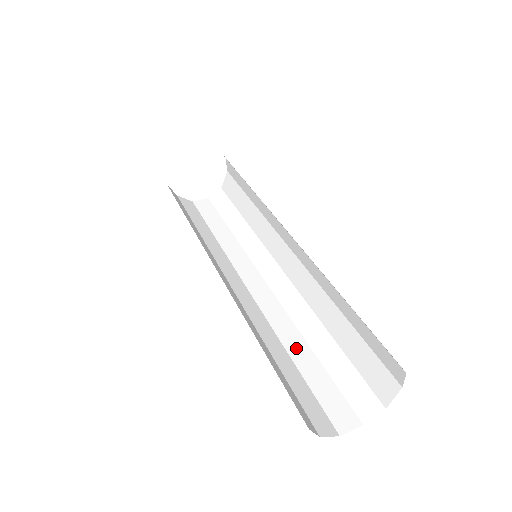
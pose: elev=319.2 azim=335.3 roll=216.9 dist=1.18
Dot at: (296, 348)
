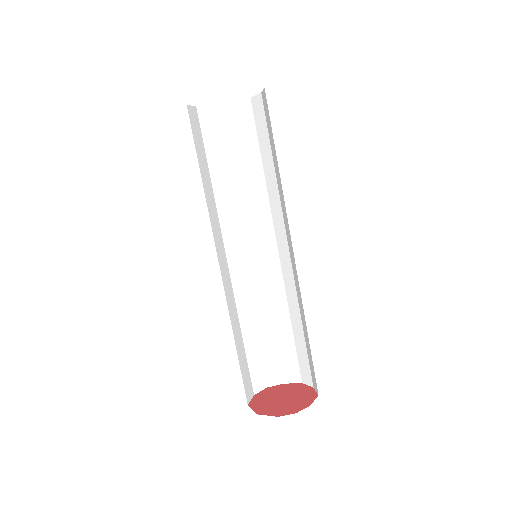
Dot at: (295, 319)
